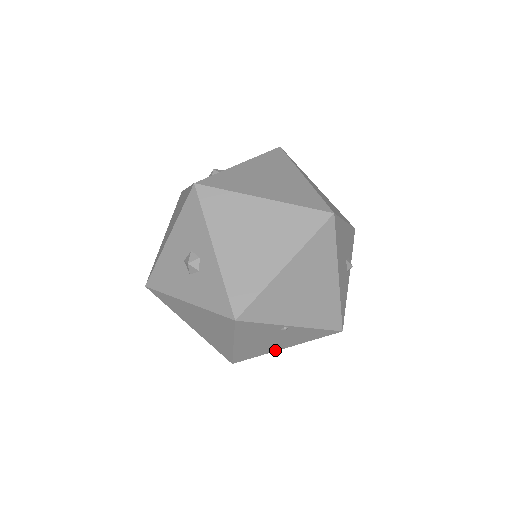
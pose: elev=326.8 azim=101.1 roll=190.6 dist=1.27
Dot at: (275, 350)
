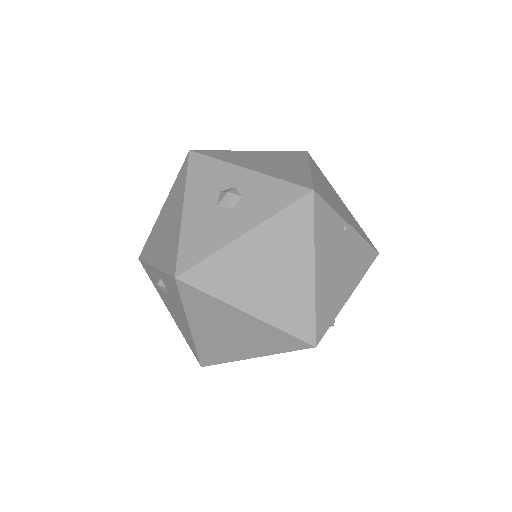
Dot at: (344, 301)
